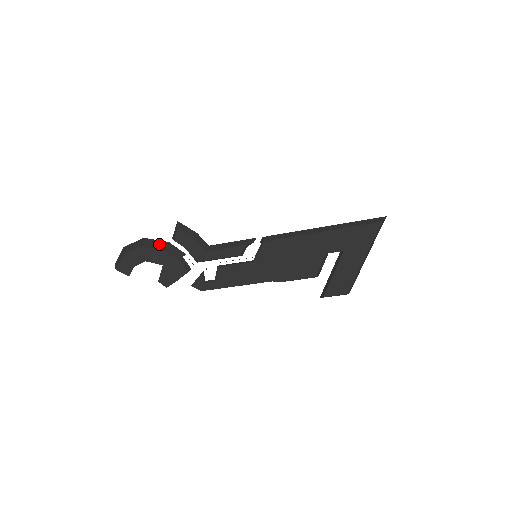
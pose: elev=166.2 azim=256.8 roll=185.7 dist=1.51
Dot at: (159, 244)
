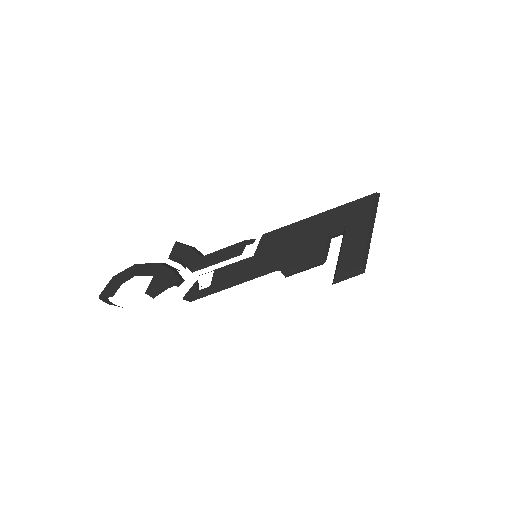
Dot at: occluded
